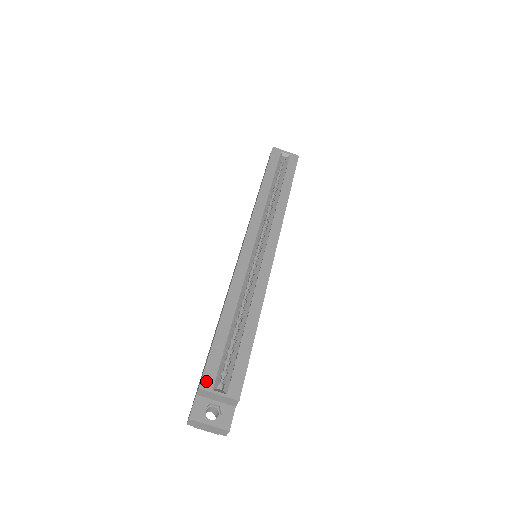
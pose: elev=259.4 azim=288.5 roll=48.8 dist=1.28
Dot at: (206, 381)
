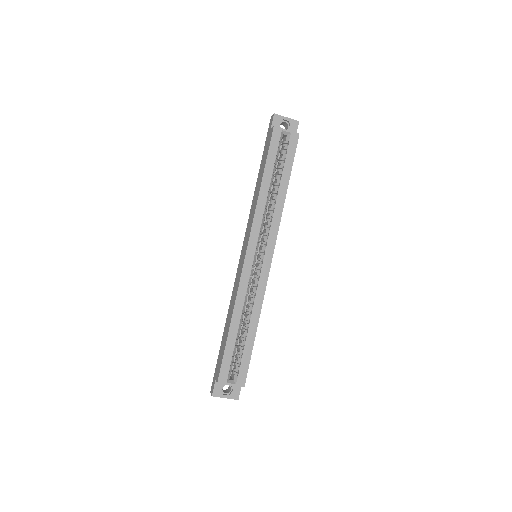
Dot at: (222, 378)
